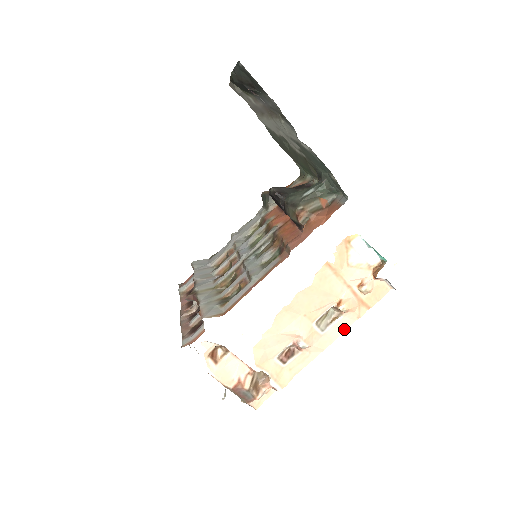
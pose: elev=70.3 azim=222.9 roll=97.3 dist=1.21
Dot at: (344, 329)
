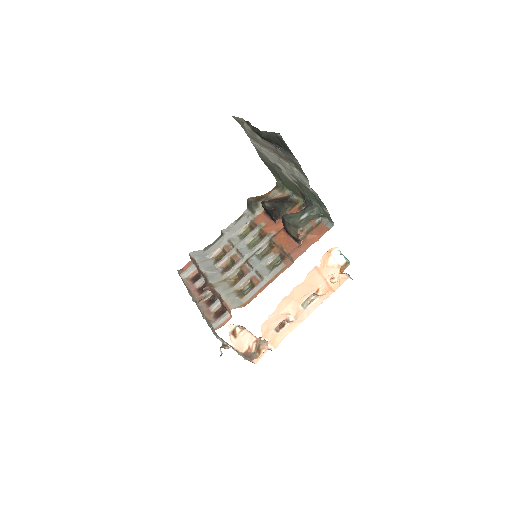
Dot at: (317, 306)
